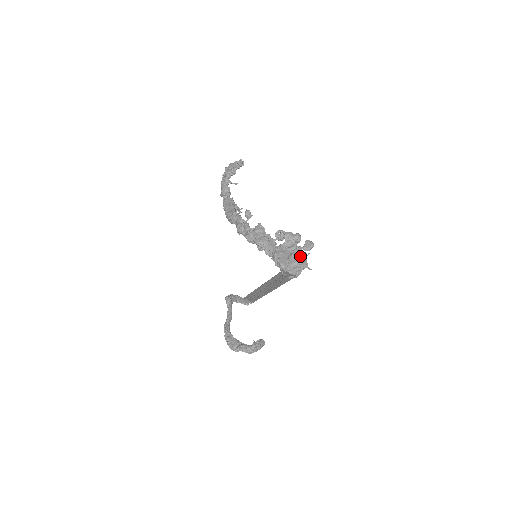
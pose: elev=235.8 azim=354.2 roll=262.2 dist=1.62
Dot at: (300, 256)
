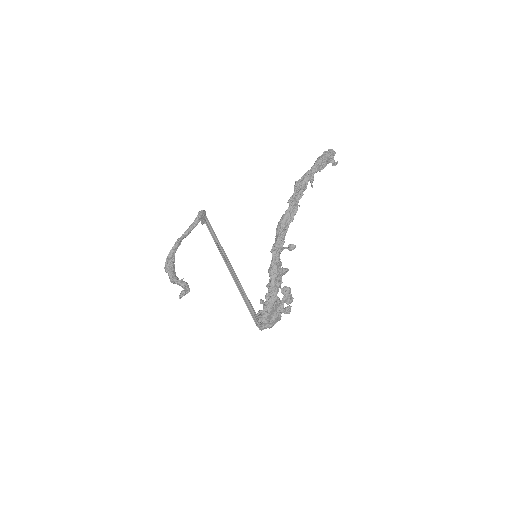
Dot at: (277, 321)
